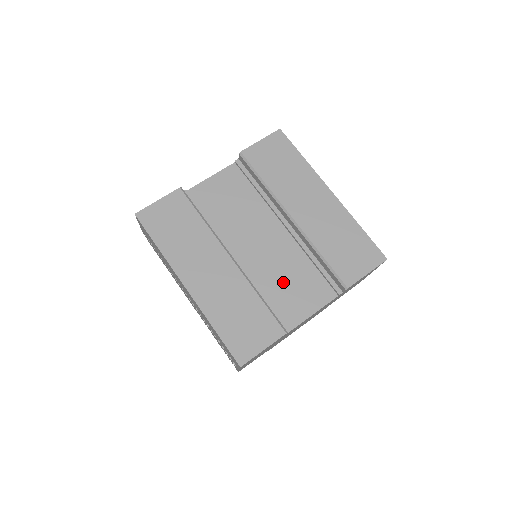
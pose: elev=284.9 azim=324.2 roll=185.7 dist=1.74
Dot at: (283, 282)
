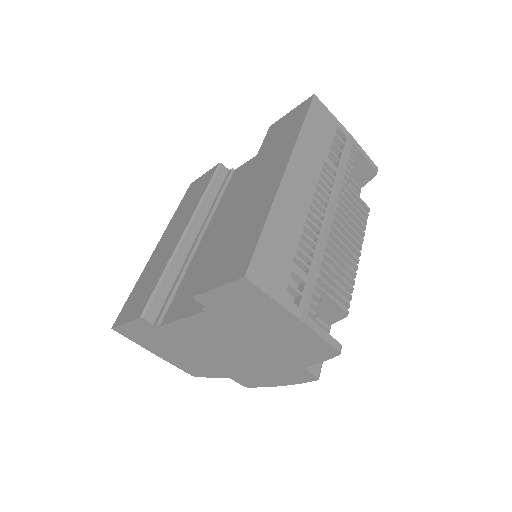
Dot at: (198, 273)
